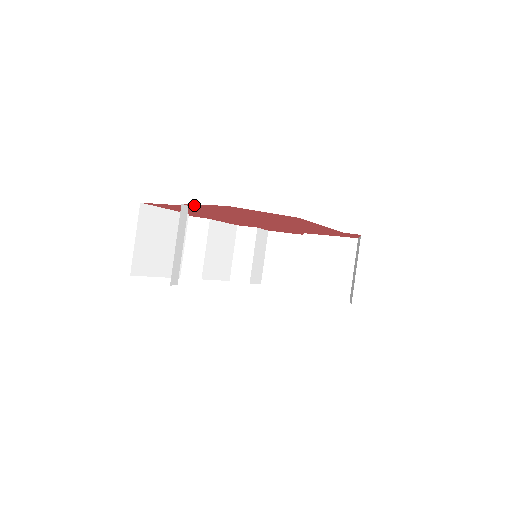
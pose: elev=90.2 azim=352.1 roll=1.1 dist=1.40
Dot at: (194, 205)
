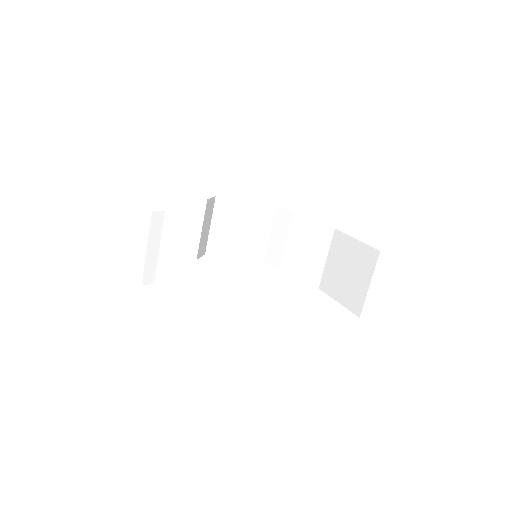
Dot at: occluded
